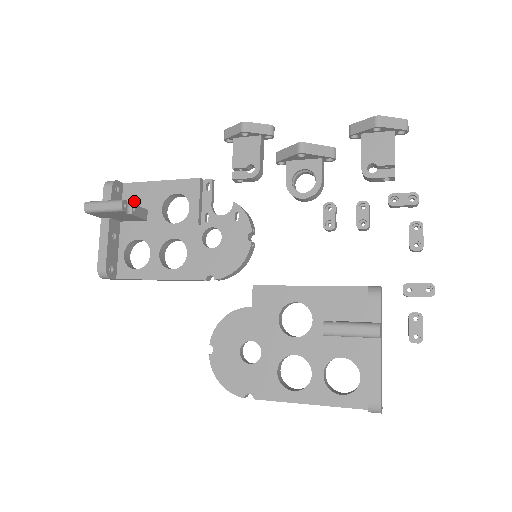
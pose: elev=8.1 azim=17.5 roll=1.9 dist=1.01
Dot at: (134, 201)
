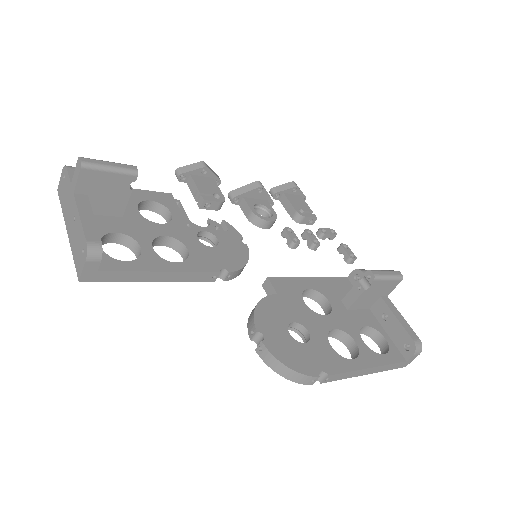
Dot at: occluded
